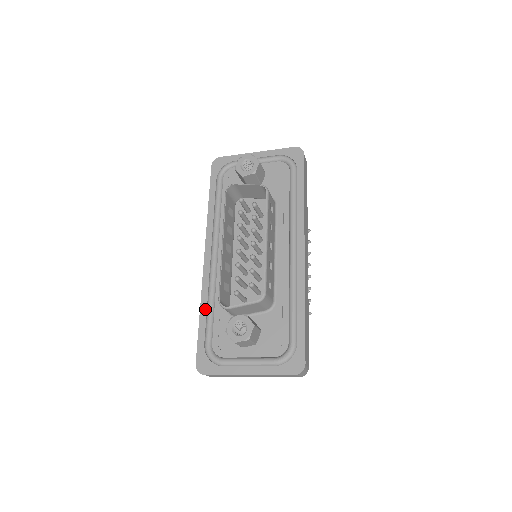
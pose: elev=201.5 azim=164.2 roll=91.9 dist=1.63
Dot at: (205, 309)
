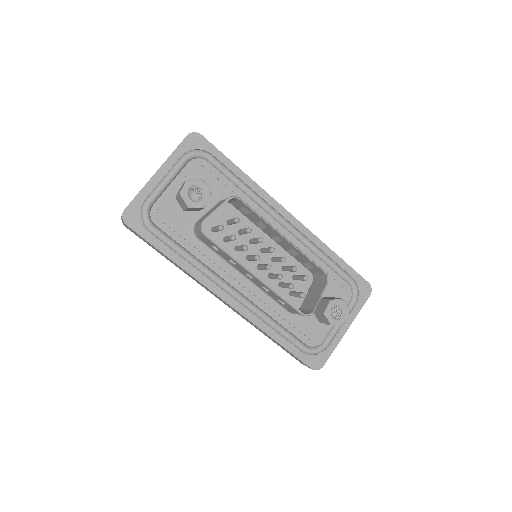
Dot at: (274, 333)
